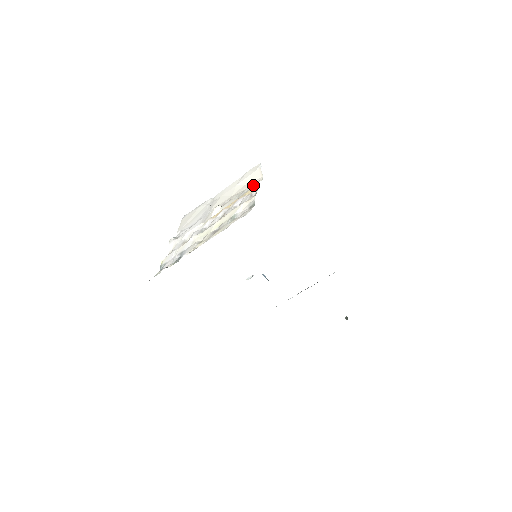
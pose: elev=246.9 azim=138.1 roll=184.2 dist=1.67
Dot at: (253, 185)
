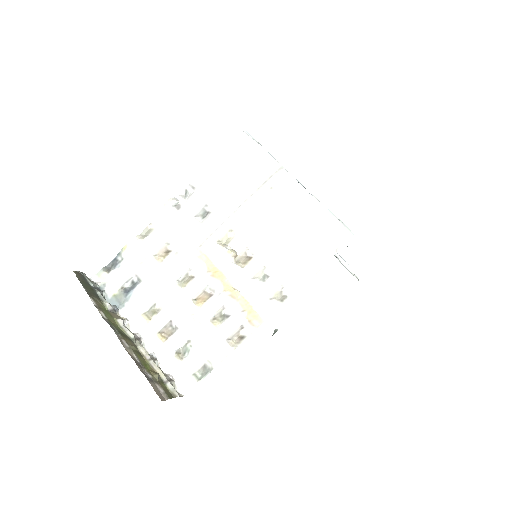
Dot at: (277, 293)
